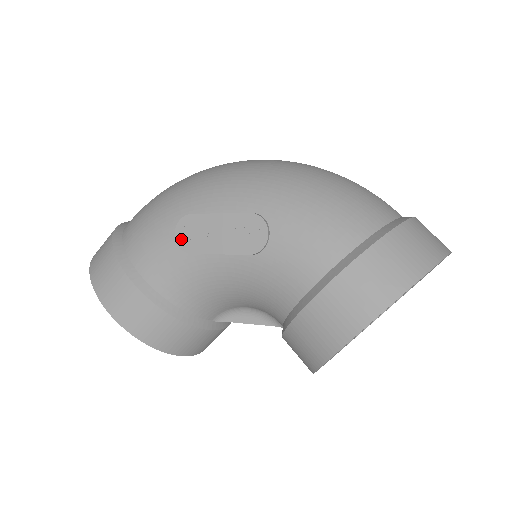
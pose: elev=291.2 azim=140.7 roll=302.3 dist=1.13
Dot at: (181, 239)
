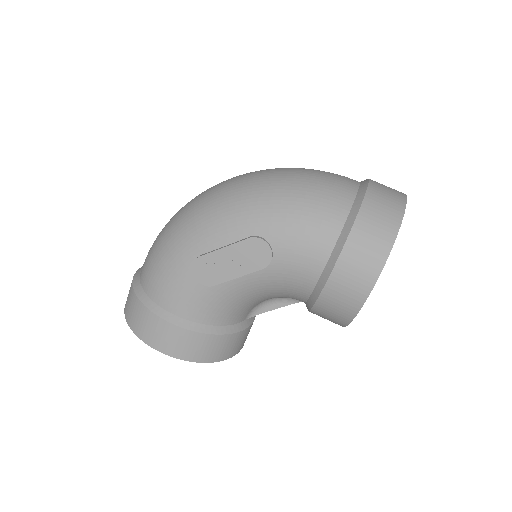
Dot at: (201, 278)
